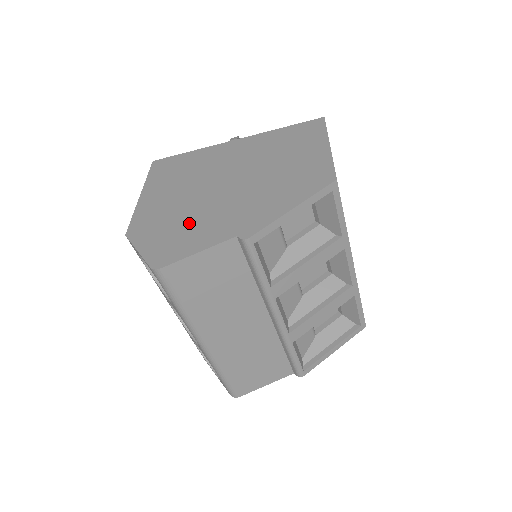
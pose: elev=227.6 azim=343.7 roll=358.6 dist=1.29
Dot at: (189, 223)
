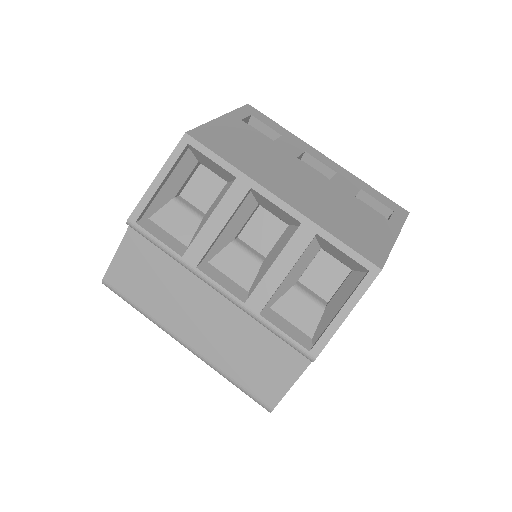
Dot at: occluded
